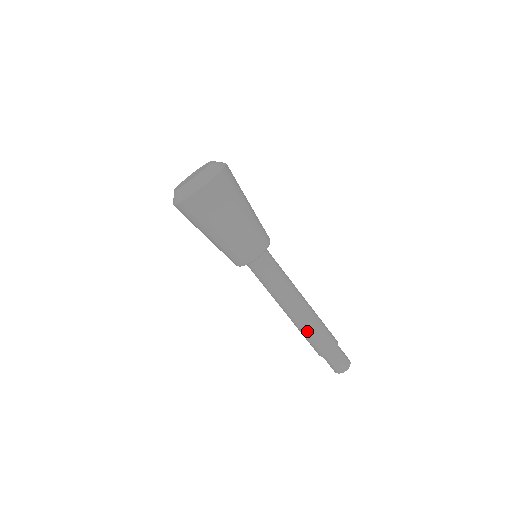
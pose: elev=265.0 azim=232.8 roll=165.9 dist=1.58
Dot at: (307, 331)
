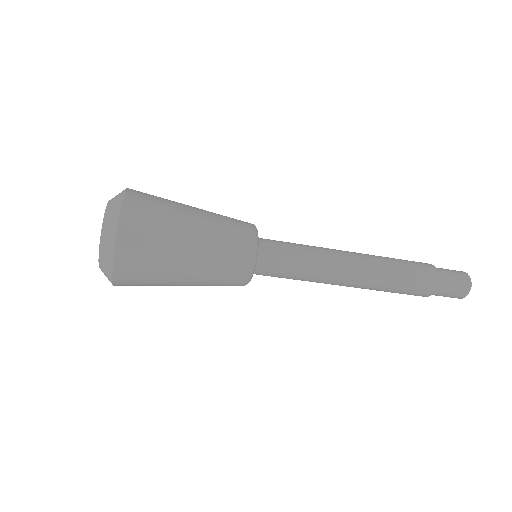
Dot at: (388, 284)
